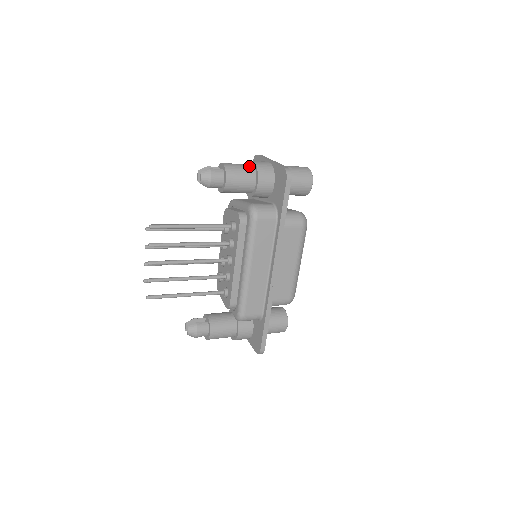
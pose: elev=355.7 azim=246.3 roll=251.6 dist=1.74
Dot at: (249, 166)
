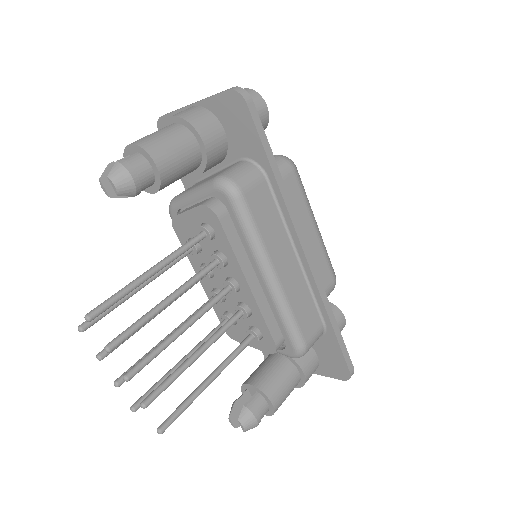
Dot at: (170, 126)
